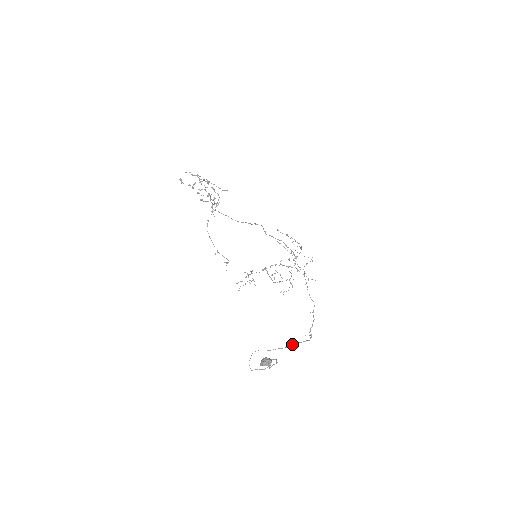
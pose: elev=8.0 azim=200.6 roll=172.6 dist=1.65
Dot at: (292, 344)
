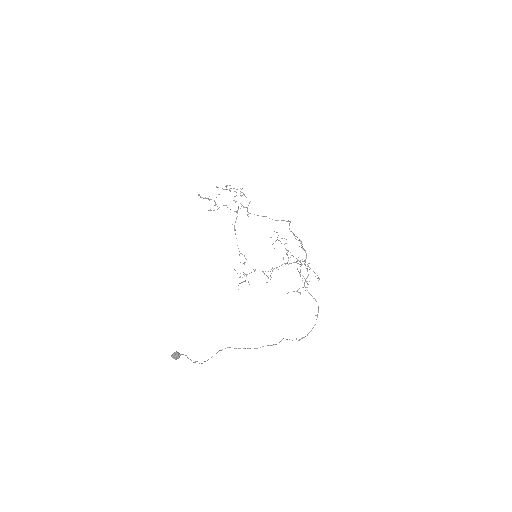
Dot at: (262, 346)
